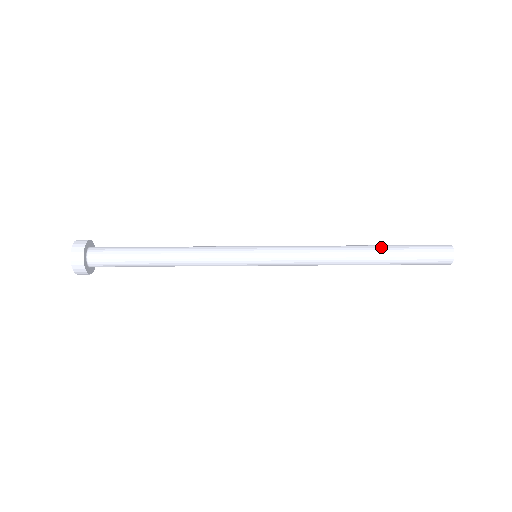
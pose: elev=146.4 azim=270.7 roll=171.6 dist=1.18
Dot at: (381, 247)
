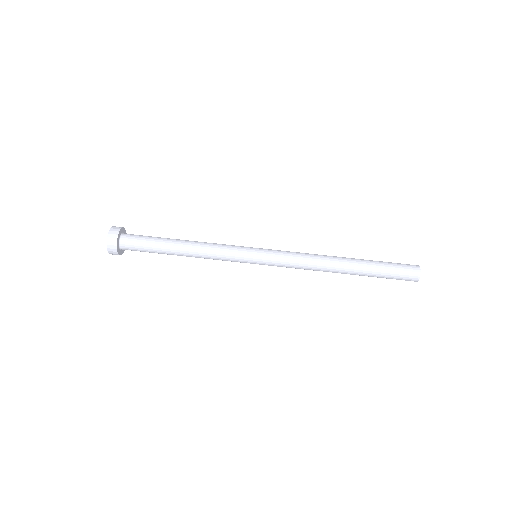
Dot at: (360, 260)
